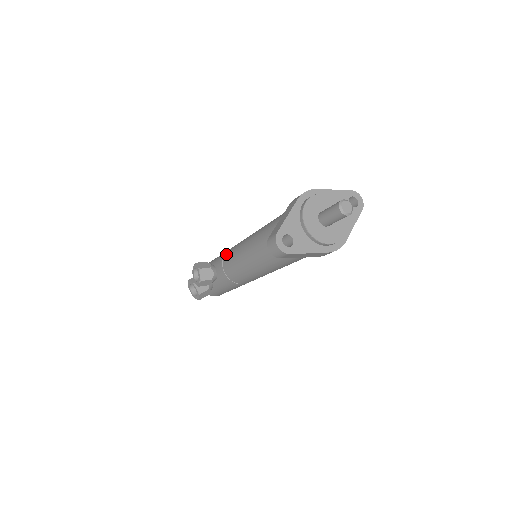
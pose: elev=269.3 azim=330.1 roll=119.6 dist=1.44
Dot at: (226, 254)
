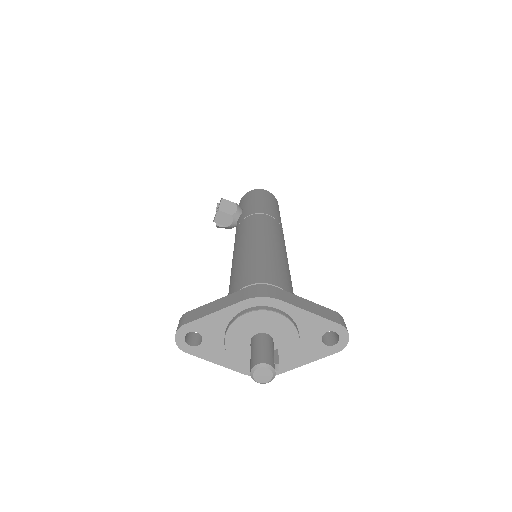
Dot at: (245, 219)
